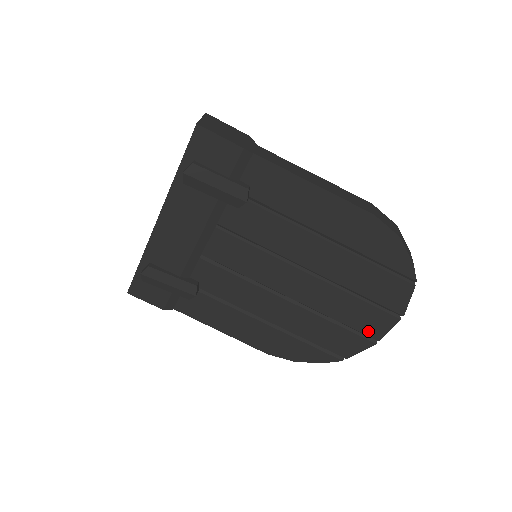
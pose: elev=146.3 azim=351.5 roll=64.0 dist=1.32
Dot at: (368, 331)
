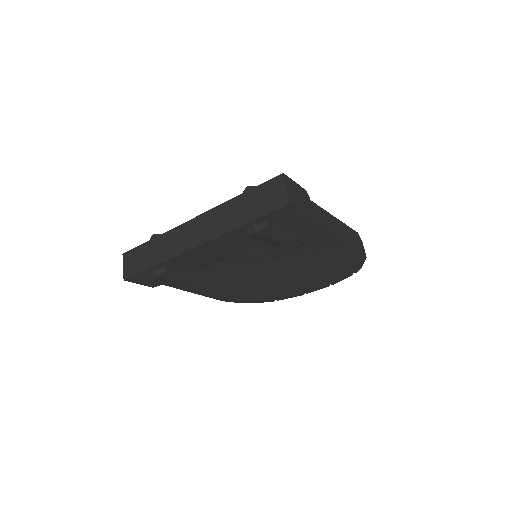
Dot at: (304, 290)
